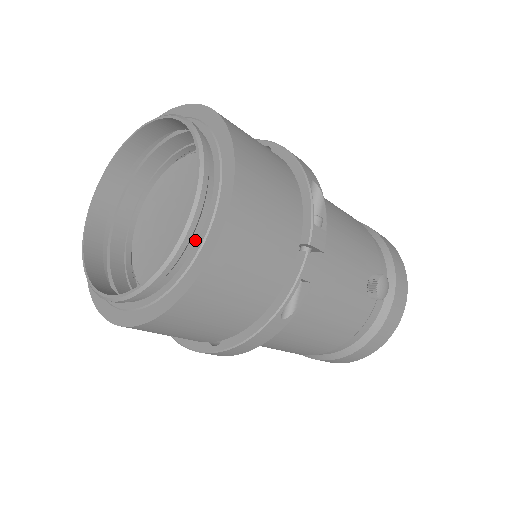
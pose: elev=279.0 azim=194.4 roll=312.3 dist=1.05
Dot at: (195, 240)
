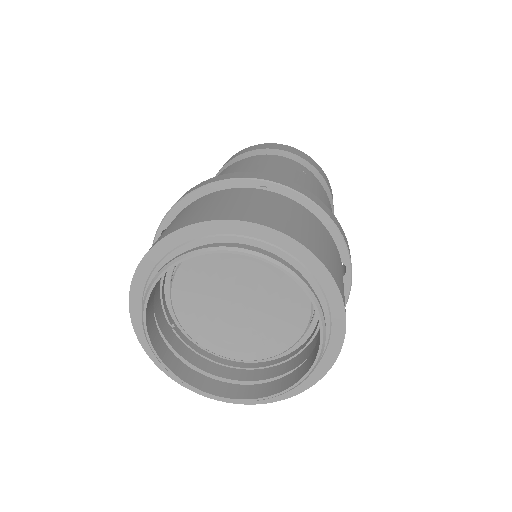
Dot at: (250, 391)
